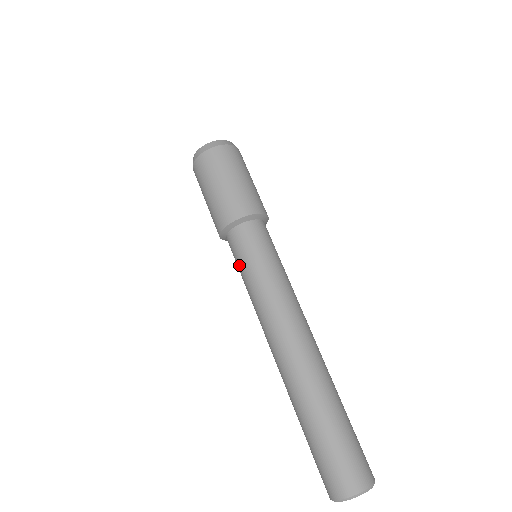
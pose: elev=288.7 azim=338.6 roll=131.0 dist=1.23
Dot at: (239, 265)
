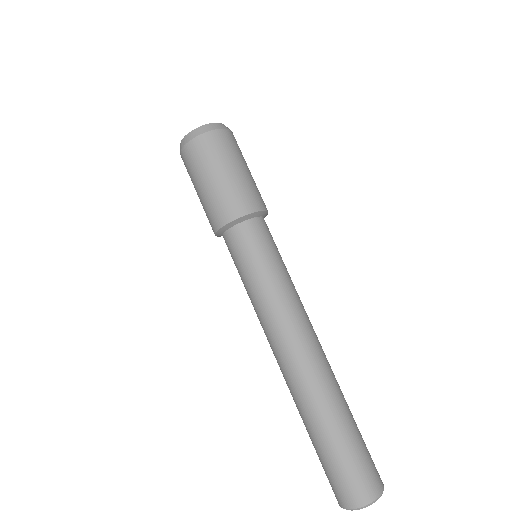
Dot at: (237, 269)
